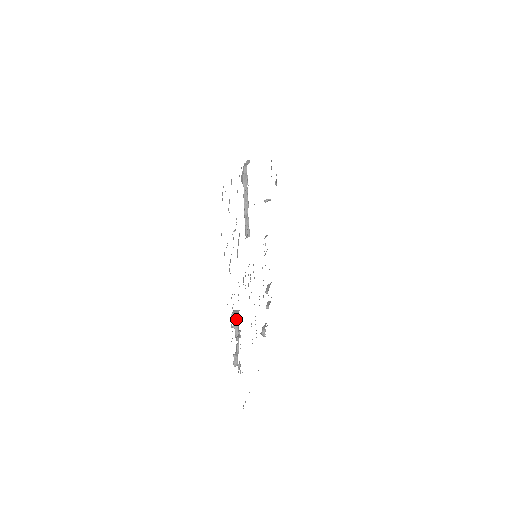
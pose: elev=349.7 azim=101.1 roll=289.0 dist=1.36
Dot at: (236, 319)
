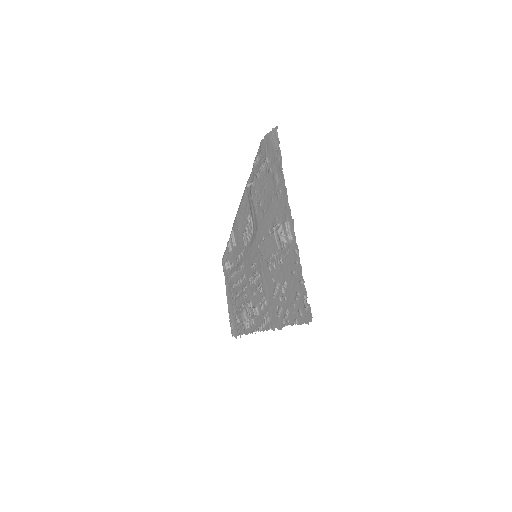
Dot at: (256, 316)
